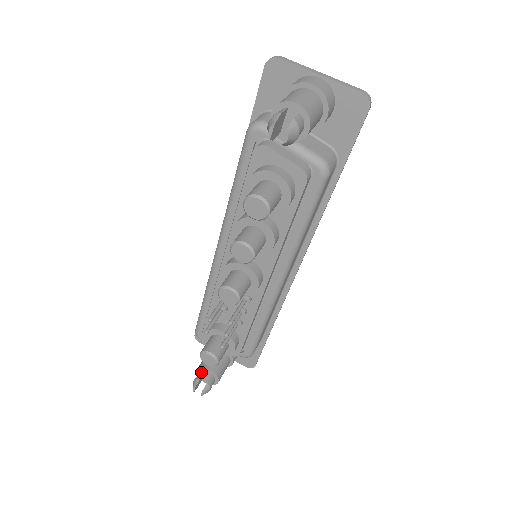
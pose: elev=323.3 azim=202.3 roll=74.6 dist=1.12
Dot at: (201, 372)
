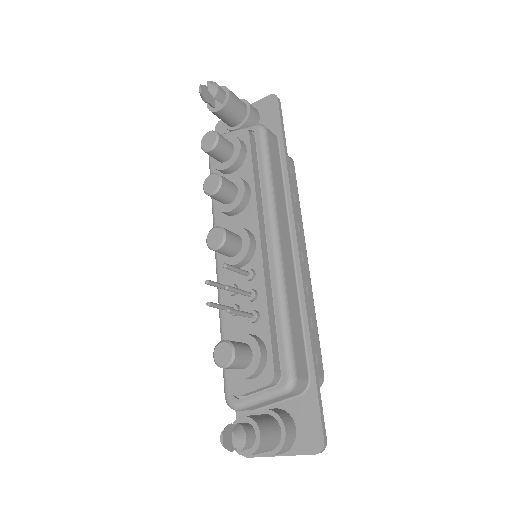
Dot at: (233, 427)
